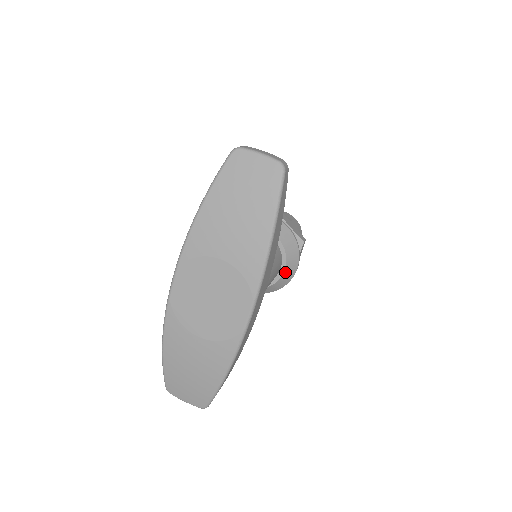
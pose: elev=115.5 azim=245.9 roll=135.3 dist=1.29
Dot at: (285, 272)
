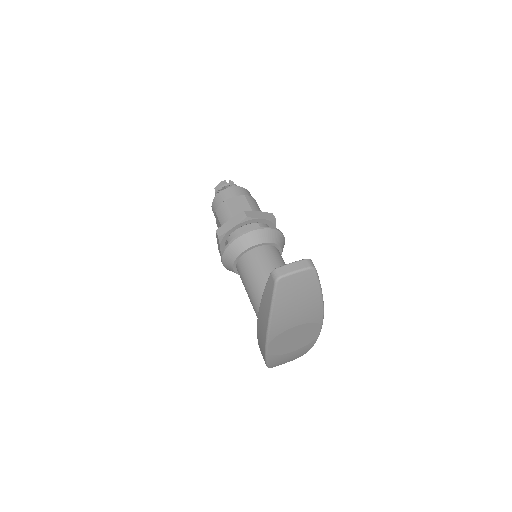
Dot at: occluded
